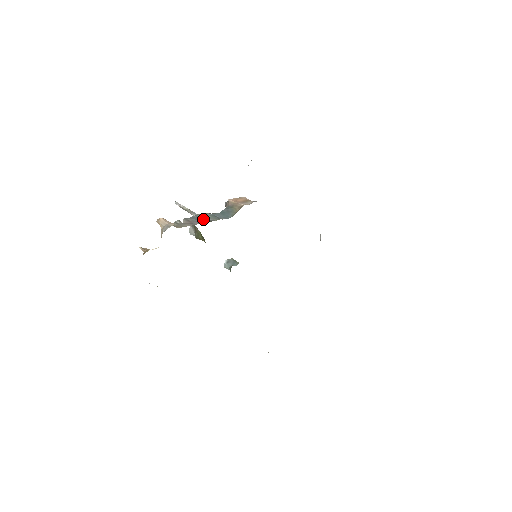
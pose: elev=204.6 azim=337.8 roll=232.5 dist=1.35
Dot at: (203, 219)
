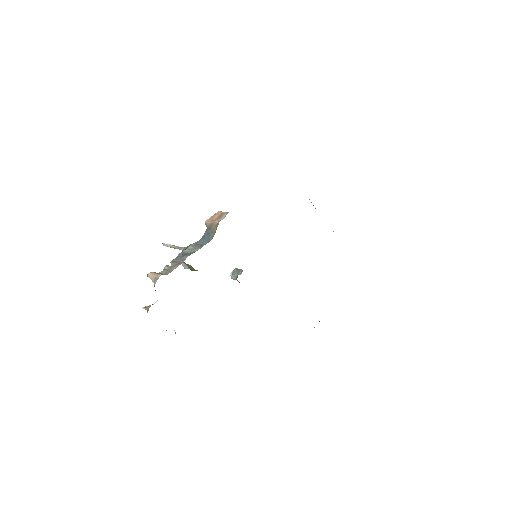
Dot at: (187, 254)
